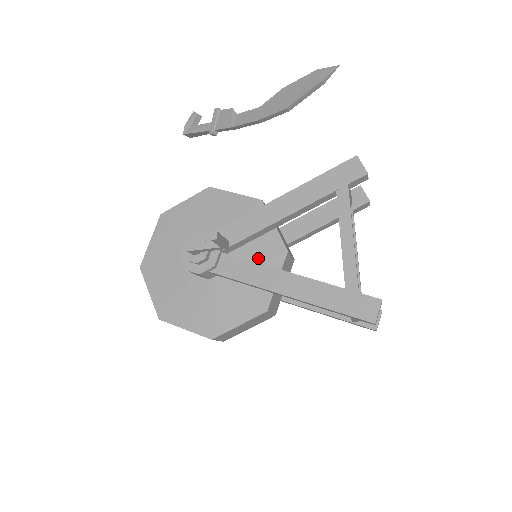
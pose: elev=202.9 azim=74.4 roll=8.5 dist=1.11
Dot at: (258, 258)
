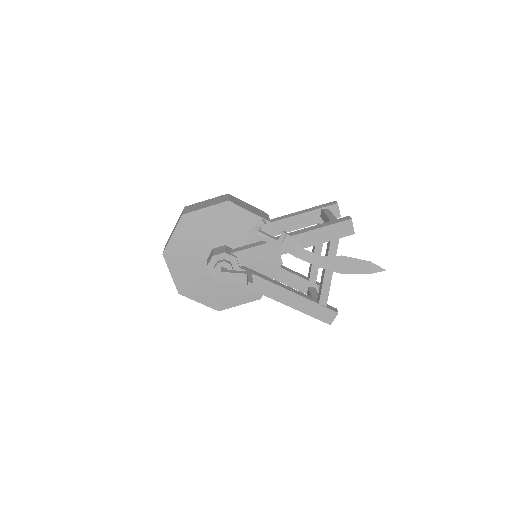
Dot at: (261, 265)
